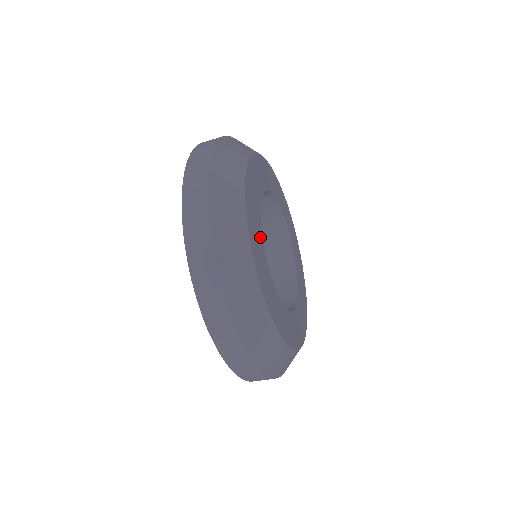
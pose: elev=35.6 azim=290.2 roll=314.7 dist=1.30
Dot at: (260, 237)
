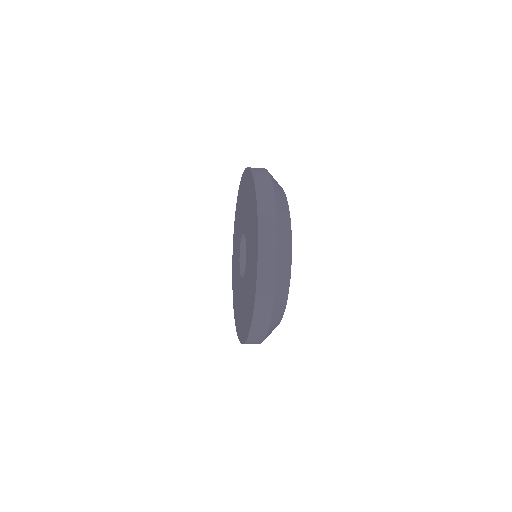
Dot at: occluded
